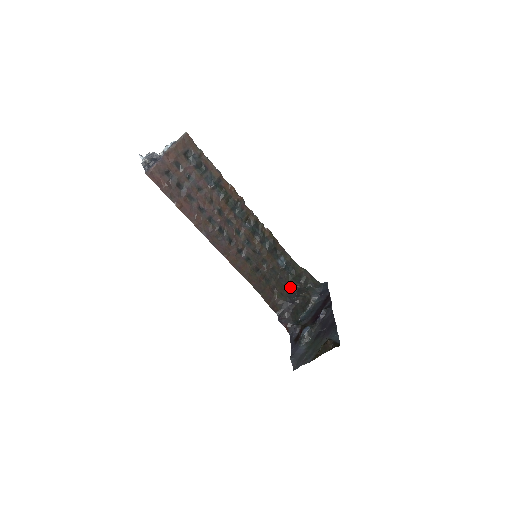
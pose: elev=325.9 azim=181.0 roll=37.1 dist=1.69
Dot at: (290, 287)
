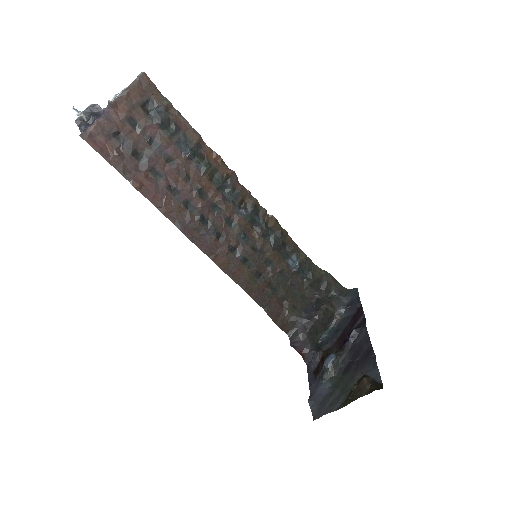
Dot at: (306, 297)
